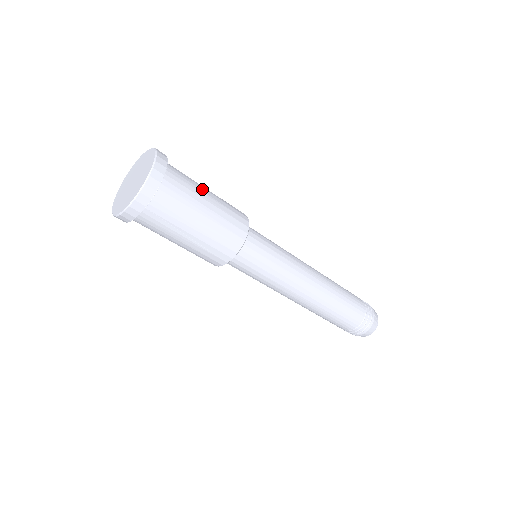
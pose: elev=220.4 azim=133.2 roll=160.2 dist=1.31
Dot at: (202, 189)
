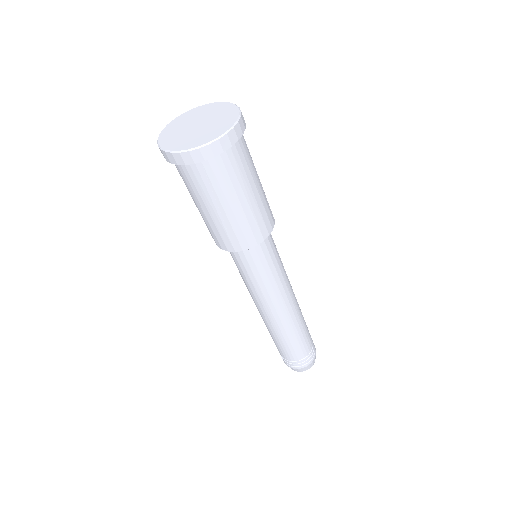
Dot at: (256, 171)
